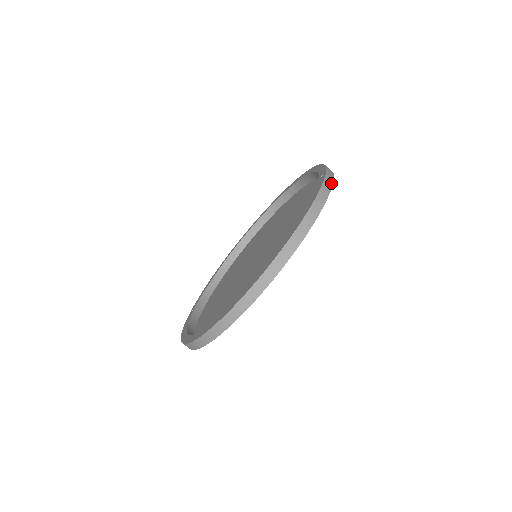
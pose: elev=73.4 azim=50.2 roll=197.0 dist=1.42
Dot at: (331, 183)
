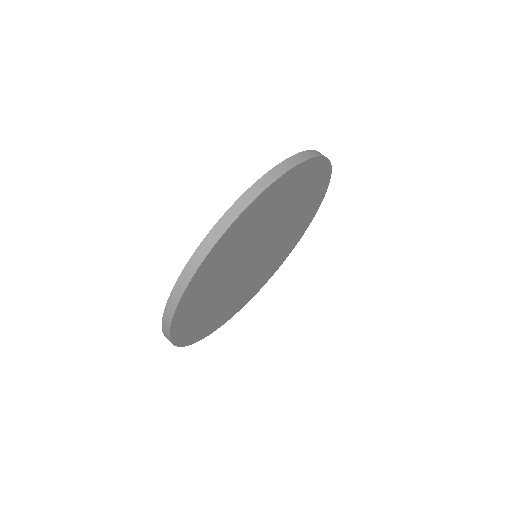
Dot at: (282, 172)
